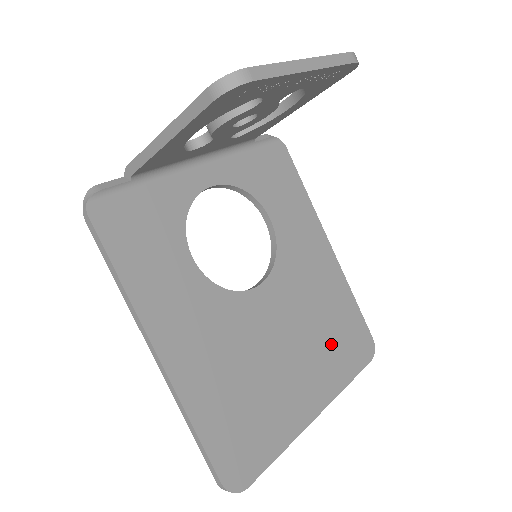
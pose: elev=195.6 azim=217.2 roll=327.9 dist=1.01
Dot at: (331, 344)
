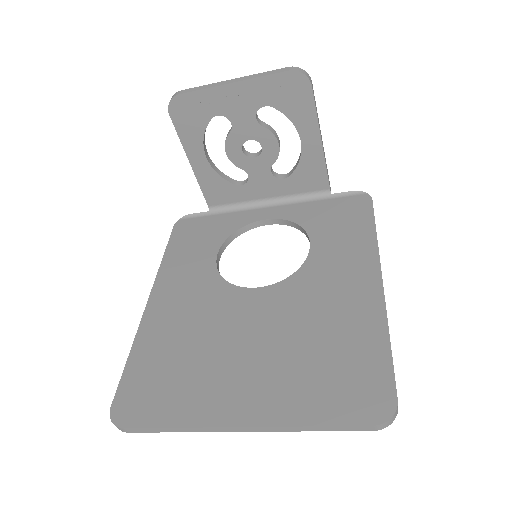
Dot at: (312, 369)
